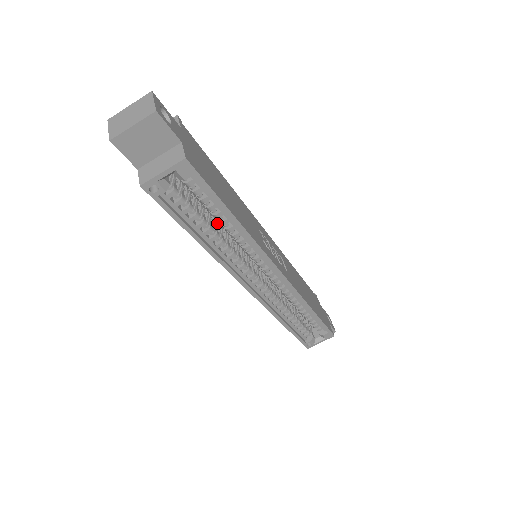
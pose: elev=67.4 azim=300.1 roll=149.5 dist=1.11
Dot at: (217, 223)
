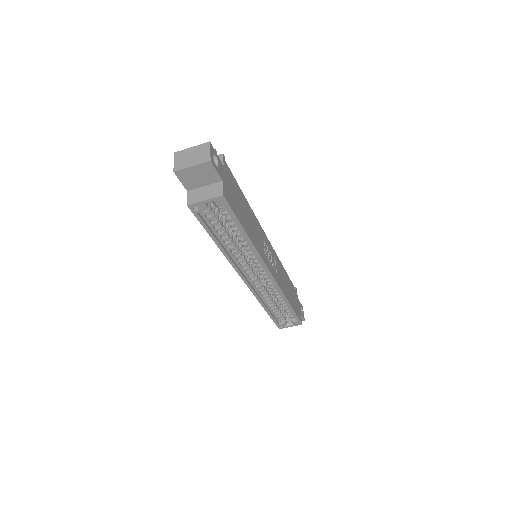
Dot at: (233, 232)
